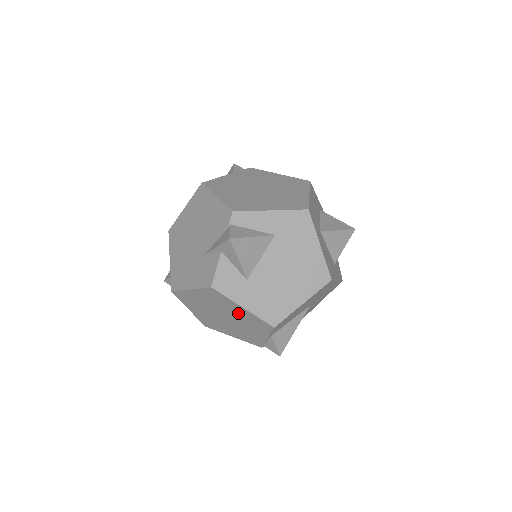
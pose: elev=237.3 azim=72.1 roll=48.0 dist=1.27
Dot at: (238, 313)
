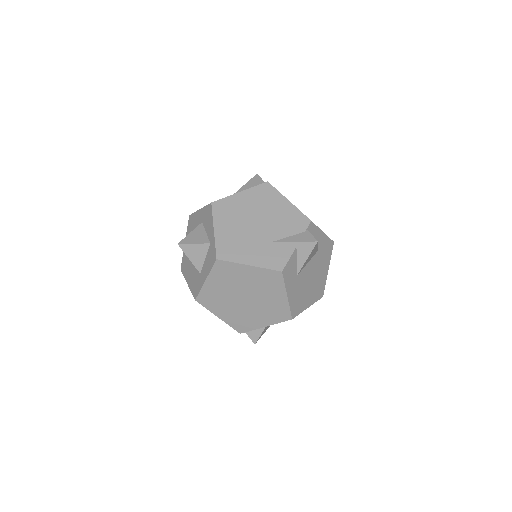
Dot at: (271, 299)
